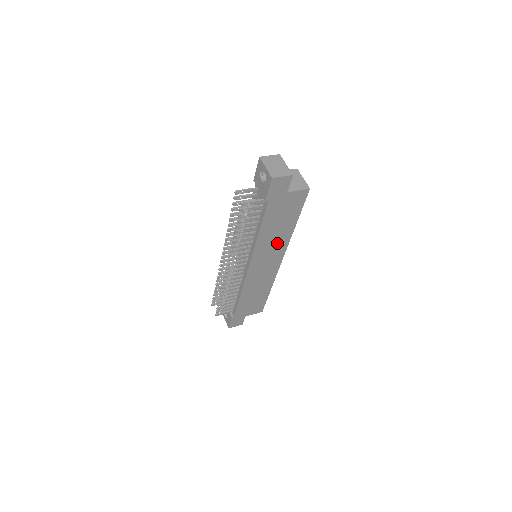
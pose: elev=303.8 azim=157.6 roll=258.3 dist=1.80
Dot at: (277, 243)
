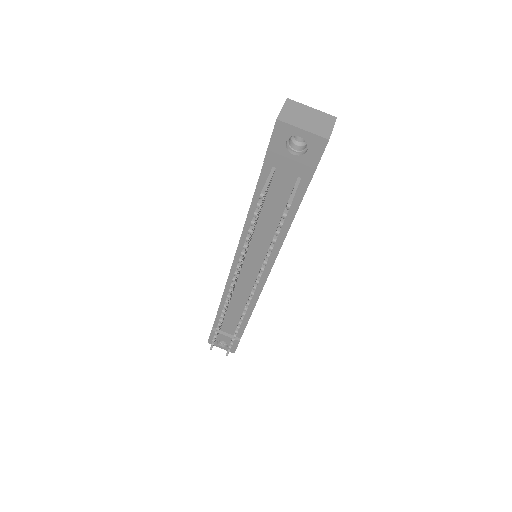
Dot at: occluded
